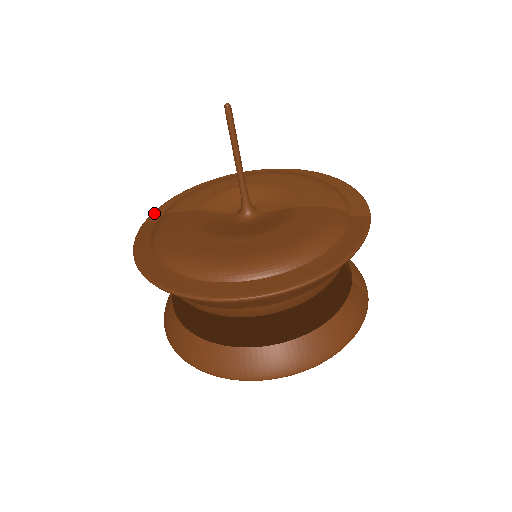
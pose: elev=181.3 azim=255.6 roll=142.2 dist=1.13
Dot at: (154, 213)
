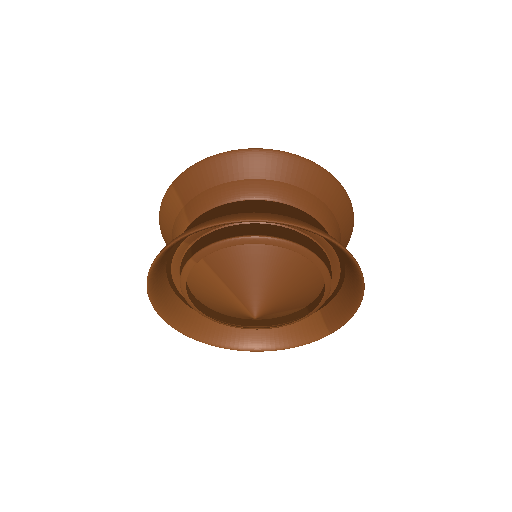
Dot at: occluded
